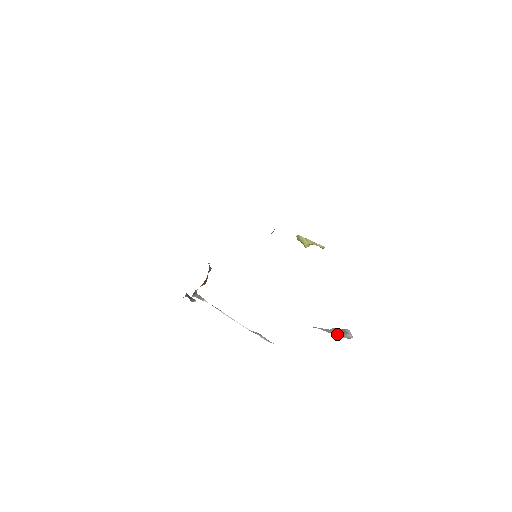
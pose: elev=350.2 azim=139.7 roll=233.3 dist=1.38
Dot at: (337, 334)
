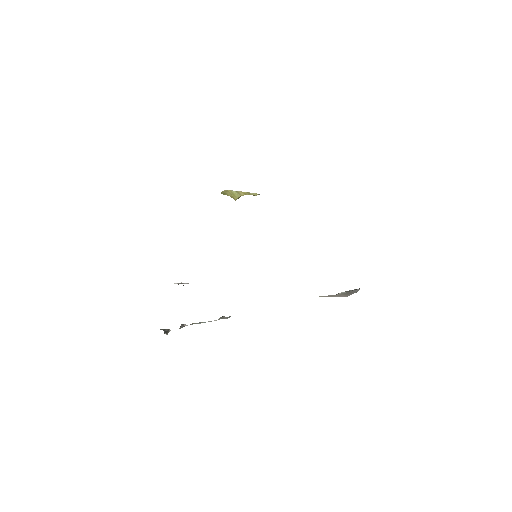
Dot at: (344, 295)
